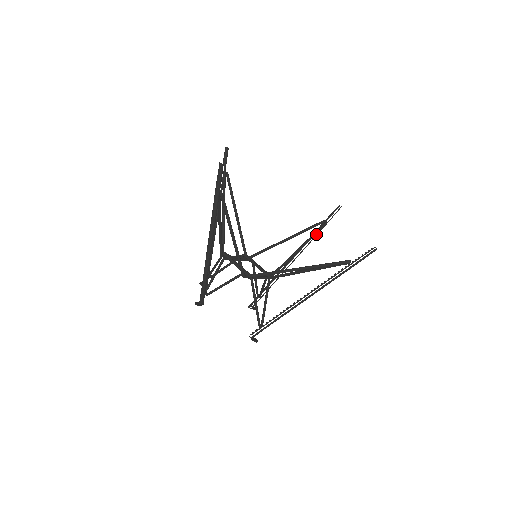
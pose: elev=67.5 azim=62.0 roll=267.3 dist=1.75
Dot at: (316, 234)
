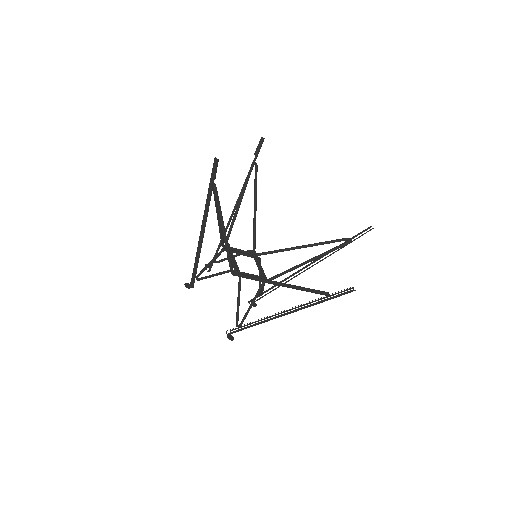
Dot at: (337, 250)
